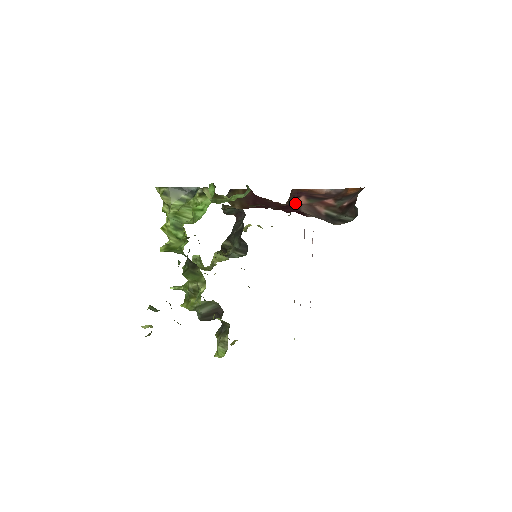
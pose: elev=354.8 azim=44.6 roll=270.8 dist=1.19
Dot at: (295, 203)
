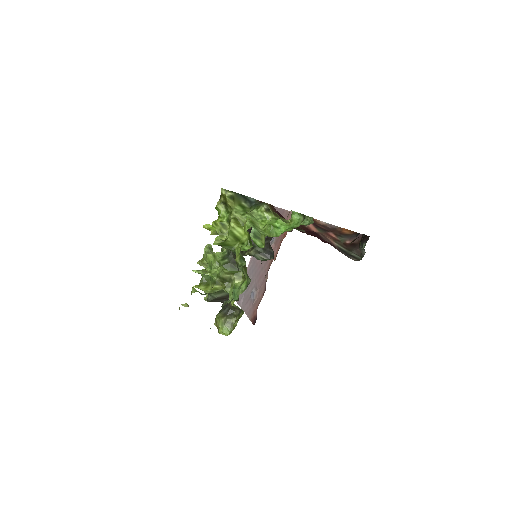
Dot at: (309, 229)
